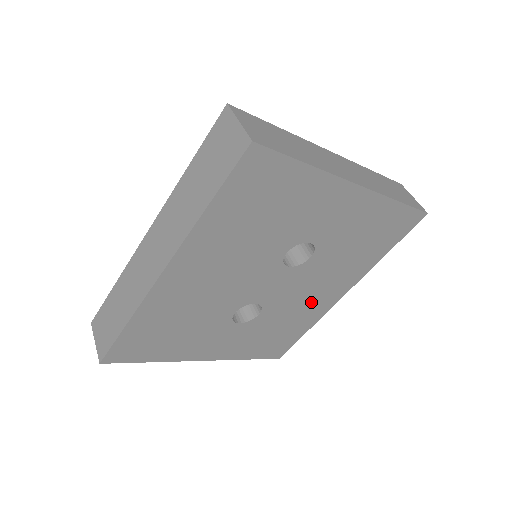
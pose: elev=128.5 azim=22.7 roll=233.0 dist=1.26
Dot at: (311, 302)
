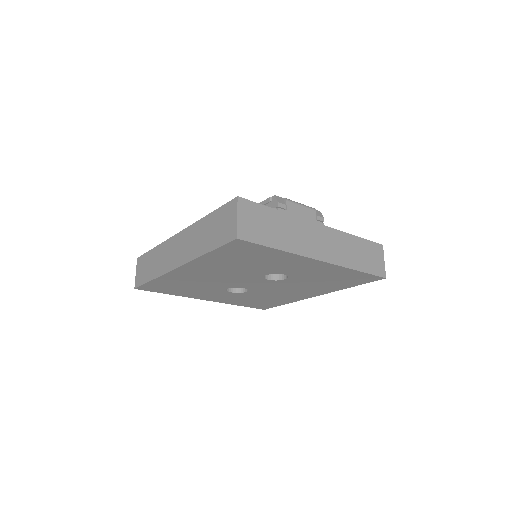
Dot at: (288, 294)
